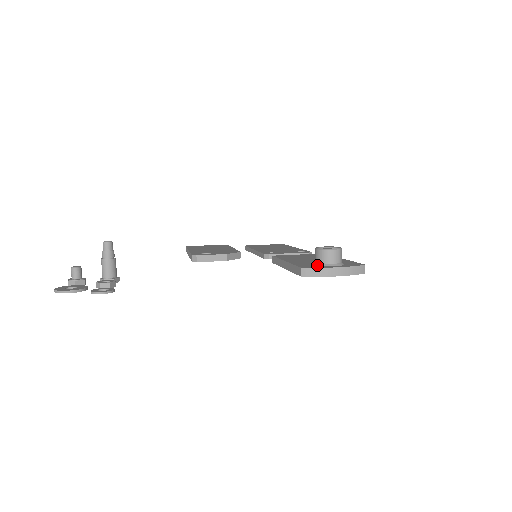
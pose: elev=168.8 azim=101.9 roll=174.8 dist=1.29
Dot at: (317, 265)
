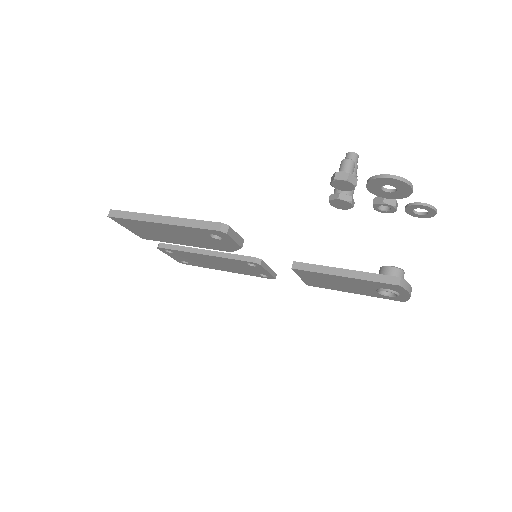
Dot at: occluded
